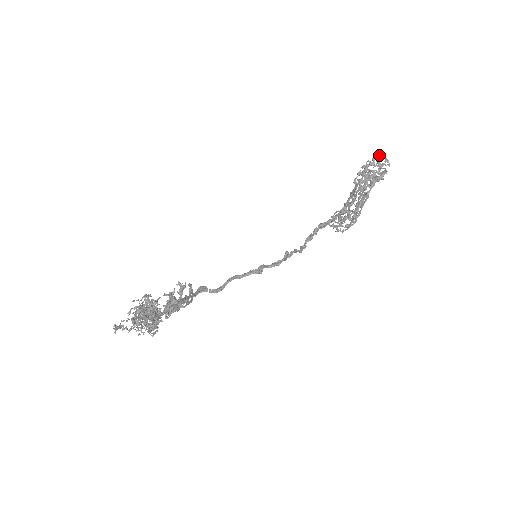
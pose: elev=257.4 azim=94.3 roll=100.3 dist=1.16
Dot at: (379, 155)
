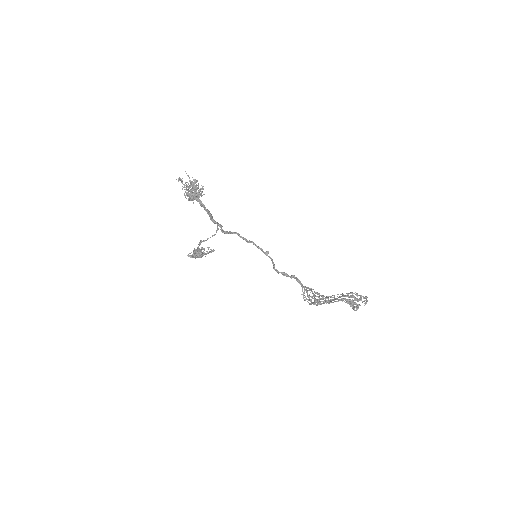
Dot at: (366, 299)
